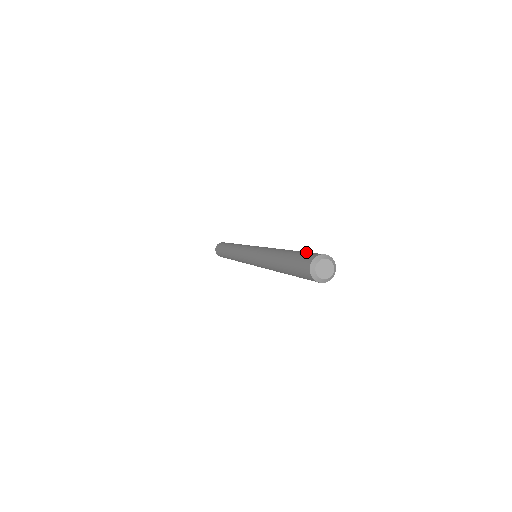
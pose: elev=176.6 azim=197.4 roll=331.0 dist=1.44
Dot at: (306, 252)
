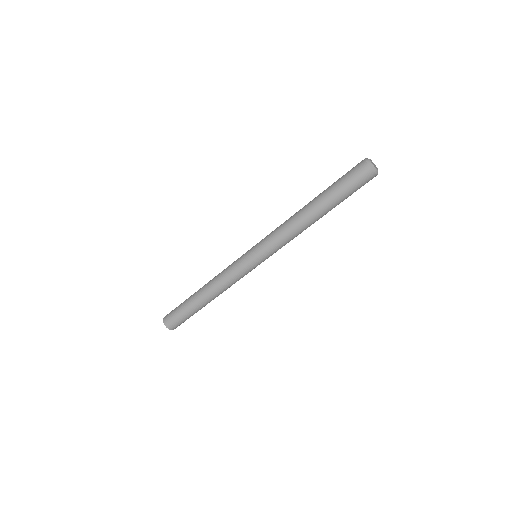
Dot at: occluded
